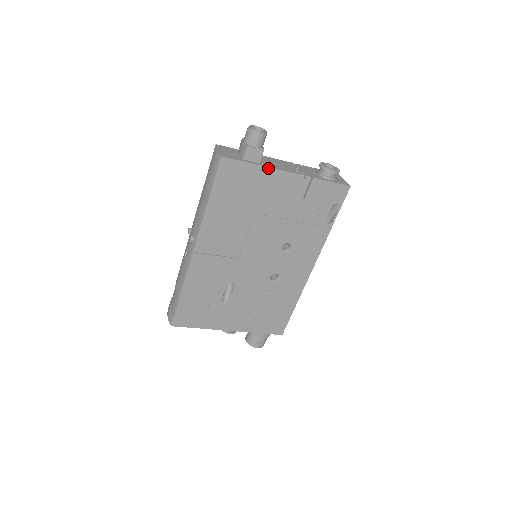
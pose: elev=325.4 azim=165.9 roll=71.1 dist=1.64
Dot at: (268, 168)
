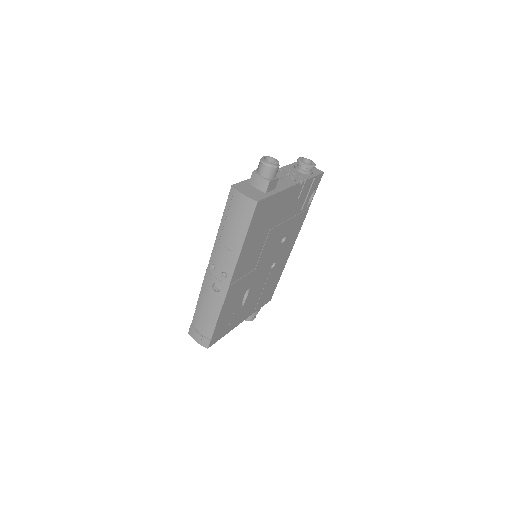
Dot at: (283, 191)
